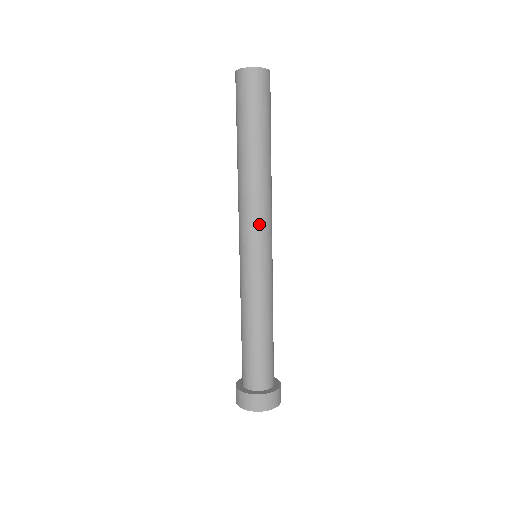
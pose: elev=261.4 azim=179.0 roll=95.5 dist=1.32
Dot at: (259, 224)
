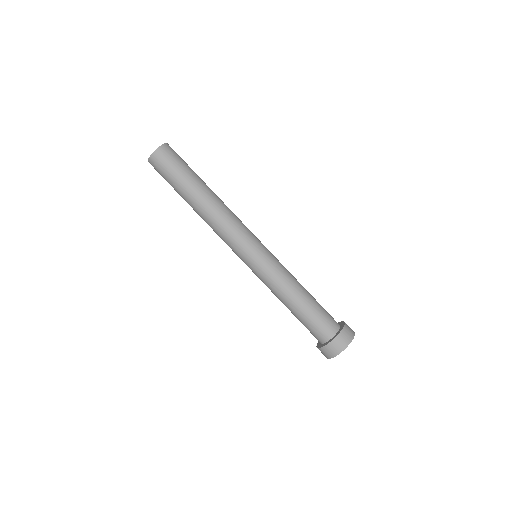
Dot at: (233, 240)
